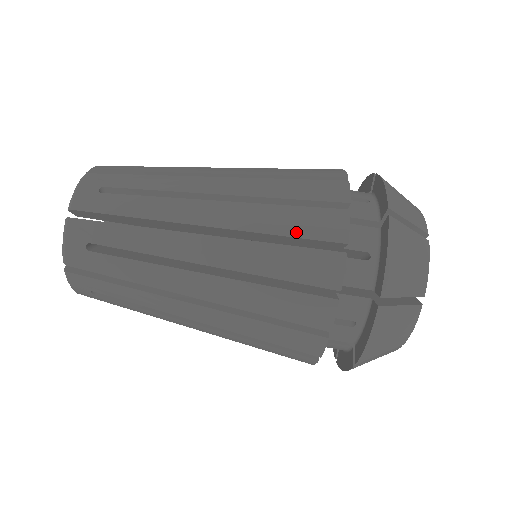
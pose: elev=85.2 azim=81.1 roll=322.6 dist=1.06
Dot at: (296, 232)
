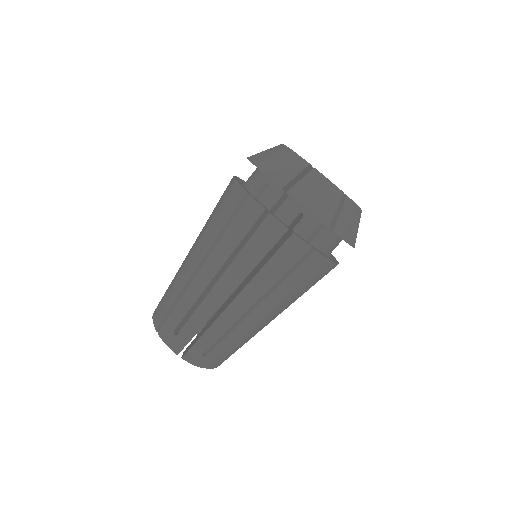
Dot at: (227, 217)
